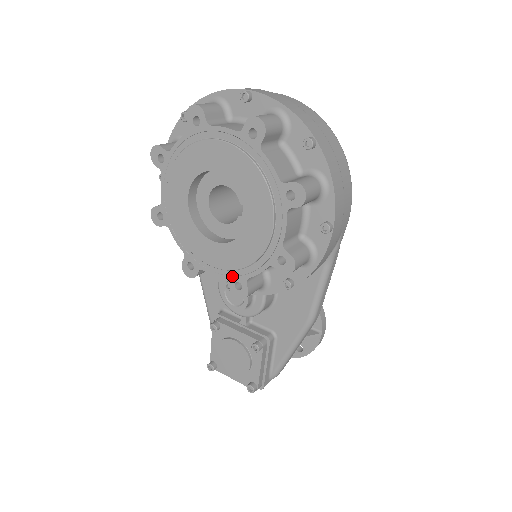
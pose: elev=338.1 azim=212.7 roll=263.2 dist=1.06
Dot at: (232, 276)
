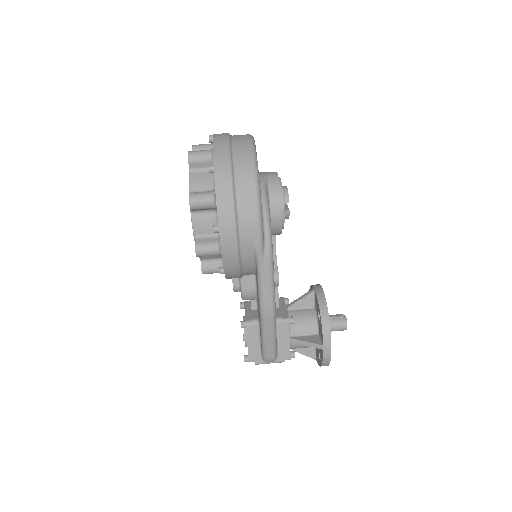
Dot at: occluded
